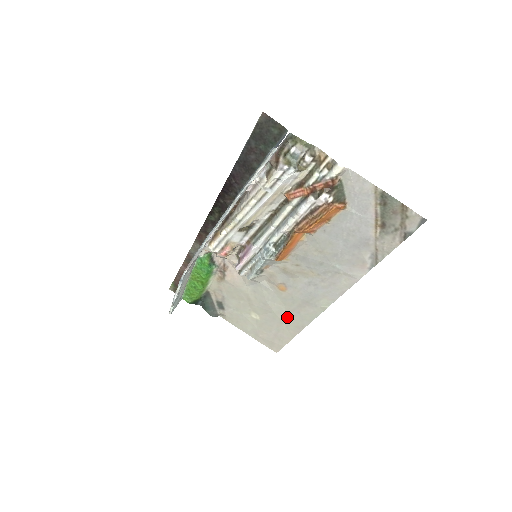
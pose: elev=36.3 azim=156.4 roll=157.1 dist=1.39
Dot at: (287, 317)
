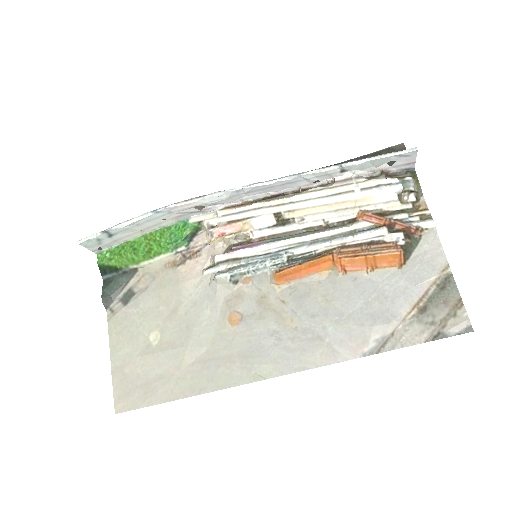
Dot at: (195, 364)
